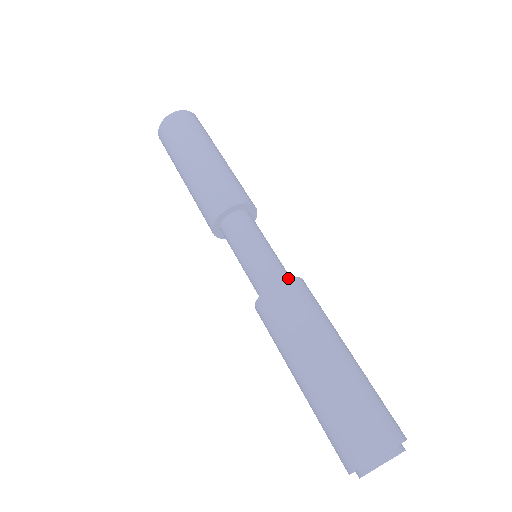
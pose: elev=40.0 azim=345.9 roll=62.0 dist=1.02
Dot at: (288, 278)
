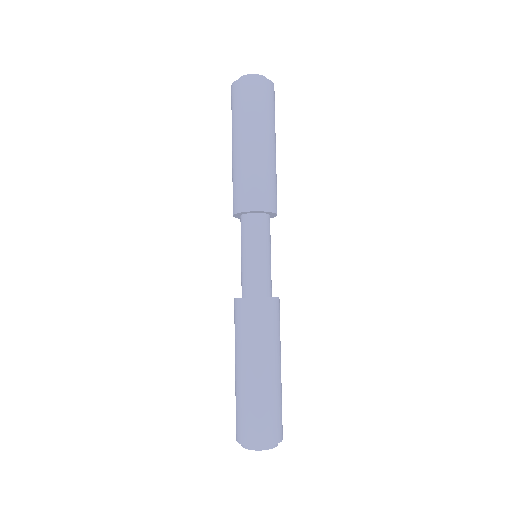
Dot at: (244, 298)
